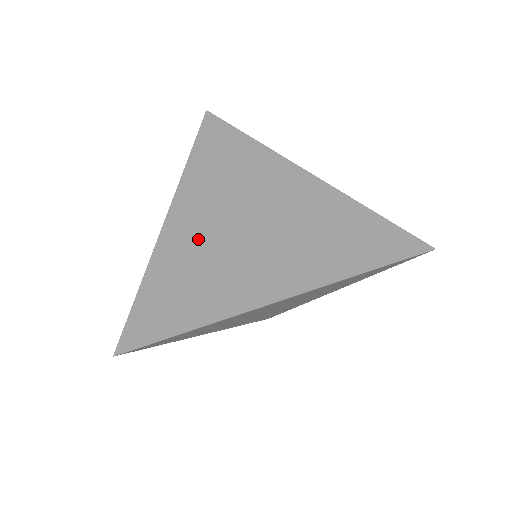
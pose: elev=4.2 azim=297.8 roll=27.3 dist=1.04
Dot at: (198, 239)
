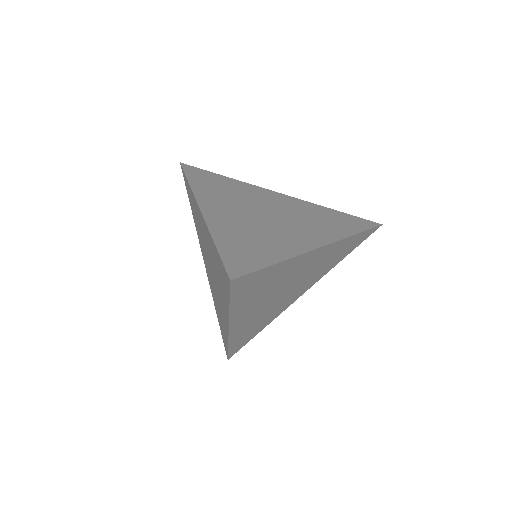
Dot at: (254, 318)
